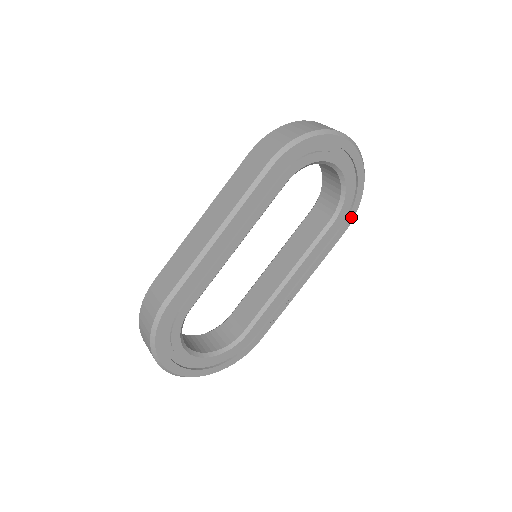
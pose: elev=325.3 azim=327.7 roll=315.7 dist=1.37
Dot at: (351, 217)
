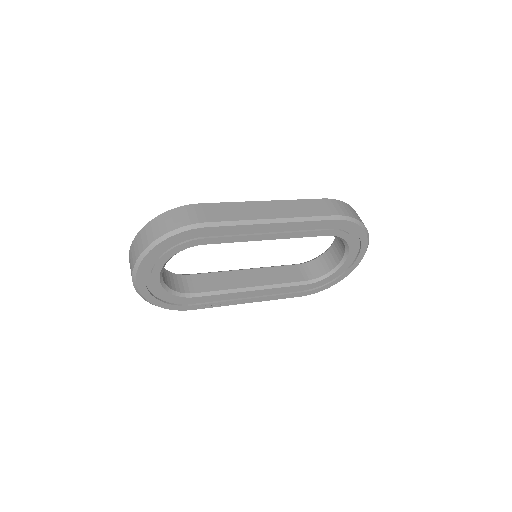
Dot at: (315, 291)
